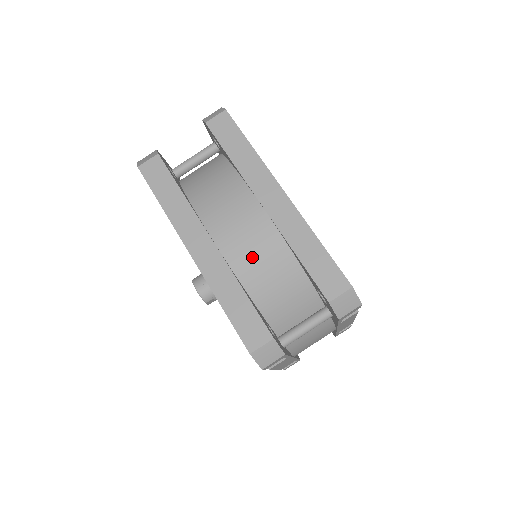
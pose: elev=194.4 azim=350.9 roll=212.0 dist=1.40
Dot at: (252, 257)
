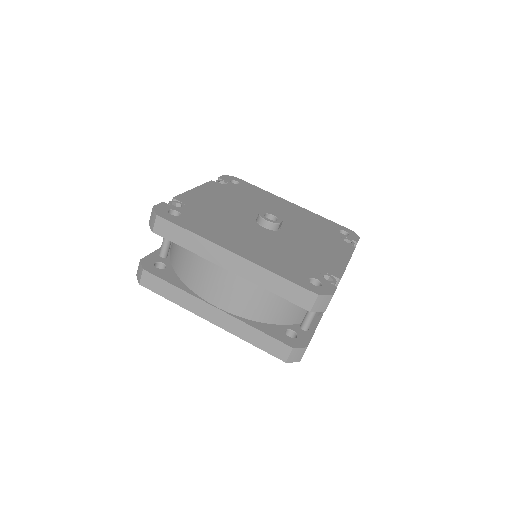
Dot at: (247, 303)
